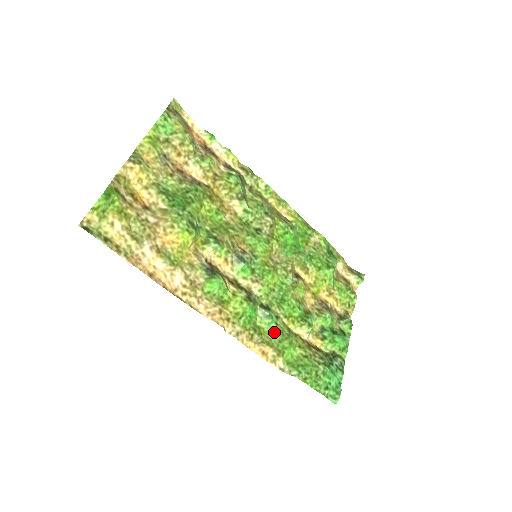
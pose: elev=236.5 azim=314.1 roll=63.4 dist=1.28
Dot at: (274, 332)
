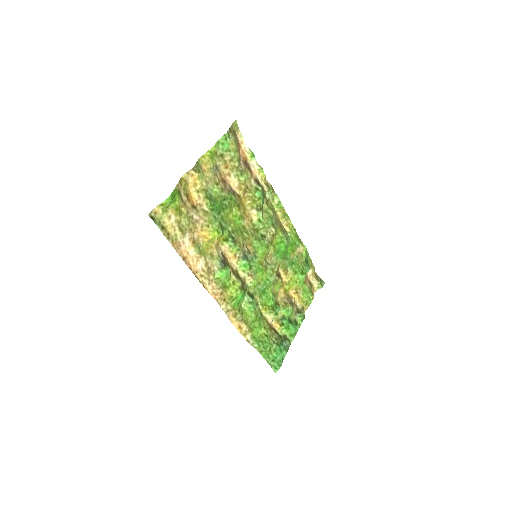
Dot at: (251, 314)
